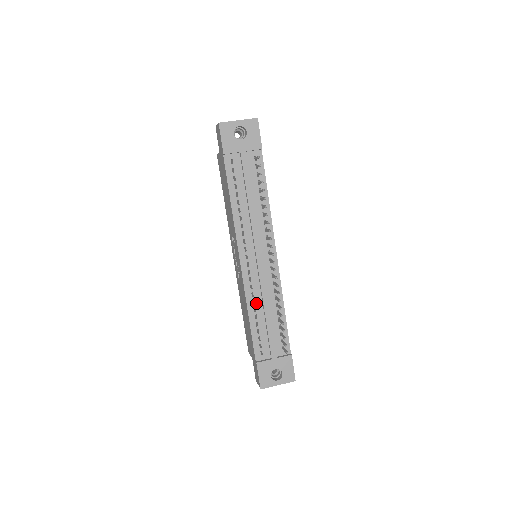
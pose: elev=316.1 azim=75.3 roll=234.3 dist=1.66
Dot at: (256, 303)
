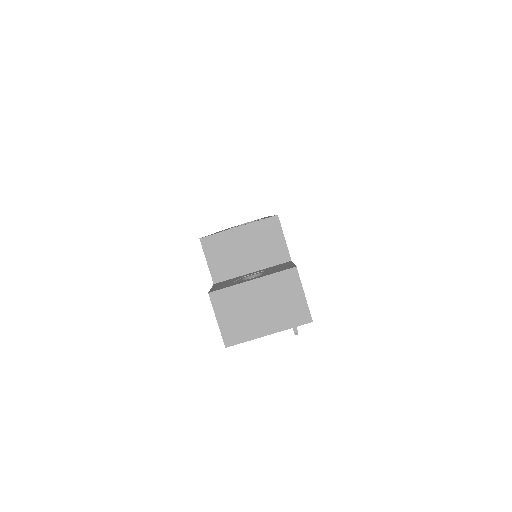
Dot at: occluded
